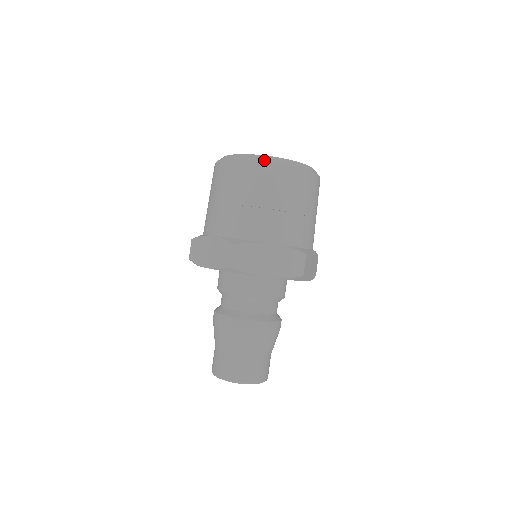
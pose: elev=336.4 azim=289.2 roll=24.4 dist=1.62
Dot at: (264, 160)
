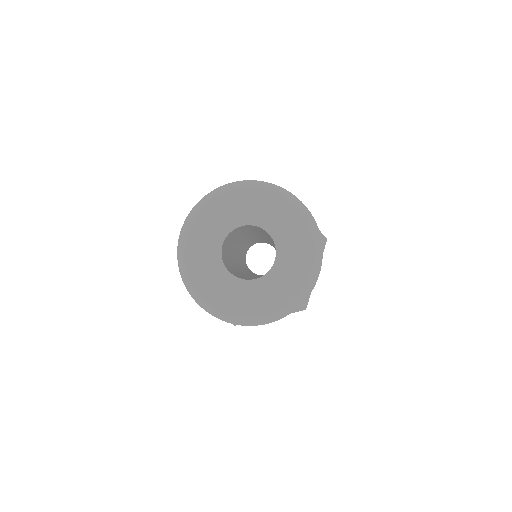
Dot at: occluded
